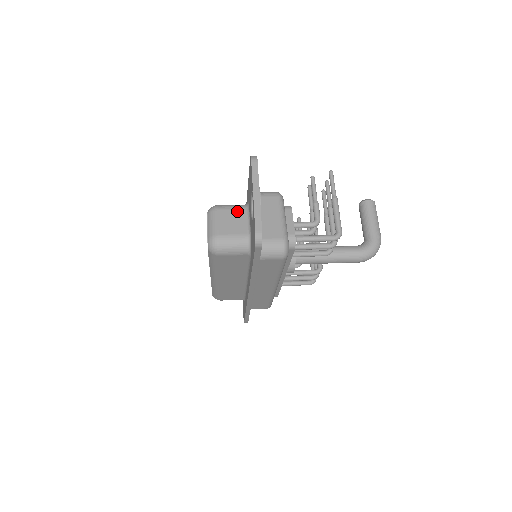
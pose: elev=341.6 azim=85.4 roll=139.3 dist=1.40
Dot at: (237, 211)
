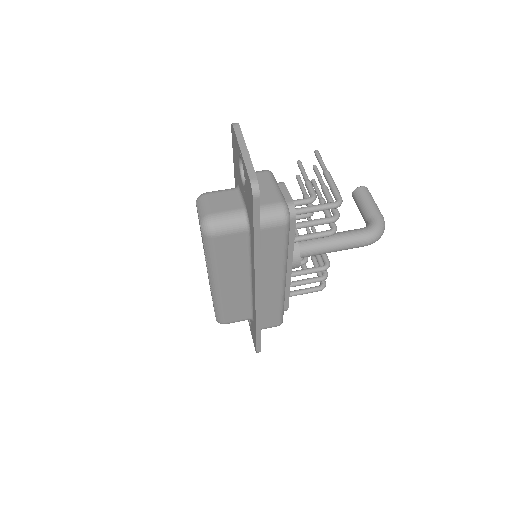
Dot at: (227, 192)
